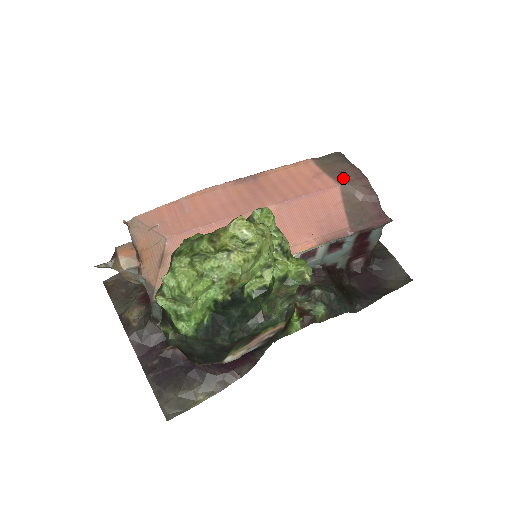
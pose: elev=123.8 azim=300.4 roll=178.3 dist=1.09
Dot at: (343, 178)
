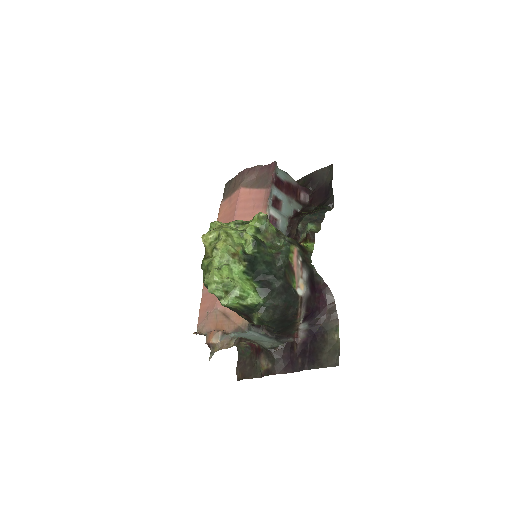
Dot at: (238, 184)
